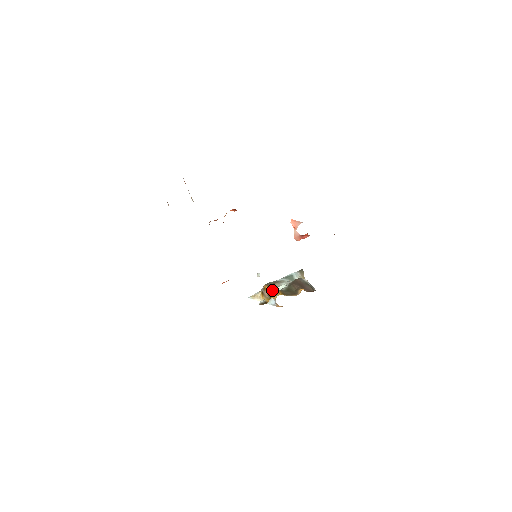
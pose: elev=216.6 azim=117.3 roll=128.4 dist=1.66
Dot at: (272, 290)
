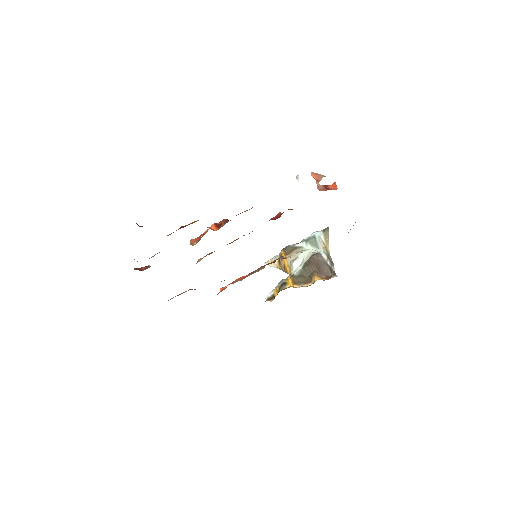
Dot at: (288, 263)
